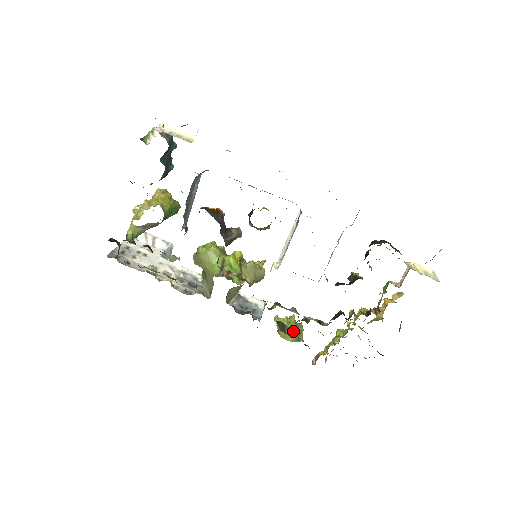
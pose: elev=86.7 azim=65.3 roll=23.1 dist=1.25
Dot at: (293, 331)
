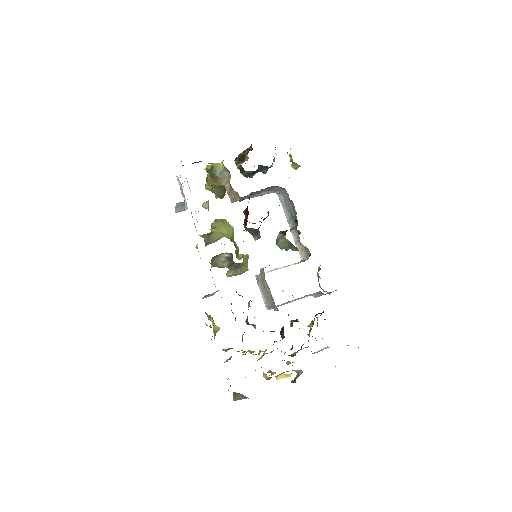
Dot at: occluded
